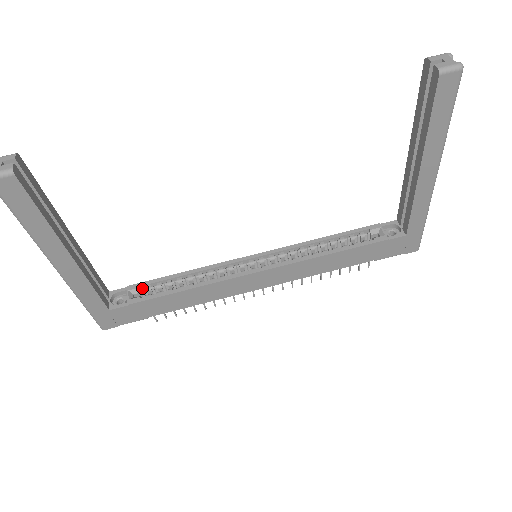
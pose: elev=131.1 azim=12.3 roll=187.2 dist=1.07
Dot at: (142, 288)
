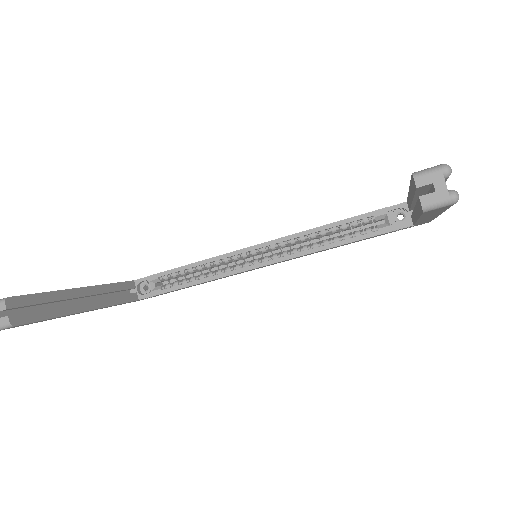
Dot at: (161, 277)
